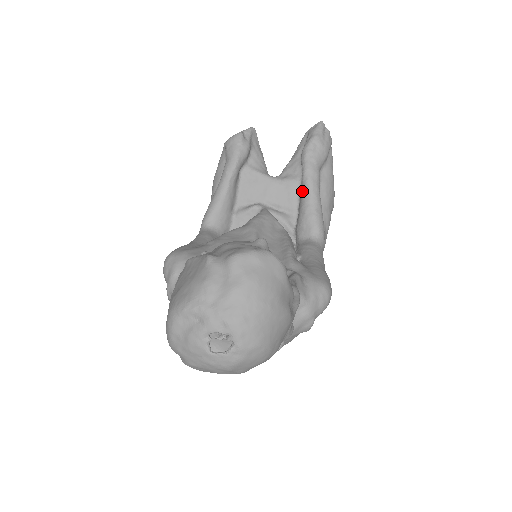
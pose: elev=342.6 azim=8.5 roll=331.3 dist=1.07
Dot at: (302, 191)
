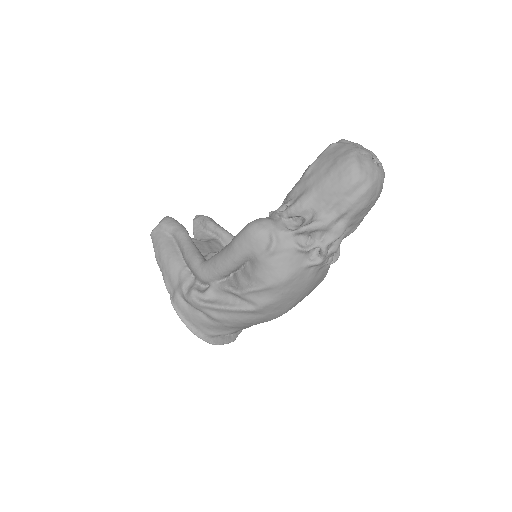
Dot at: (228, 239)
